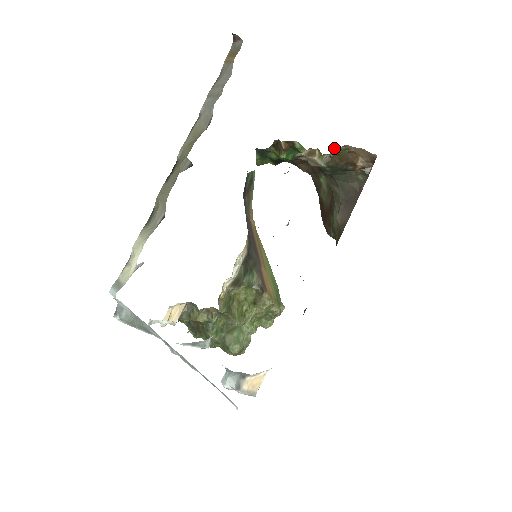
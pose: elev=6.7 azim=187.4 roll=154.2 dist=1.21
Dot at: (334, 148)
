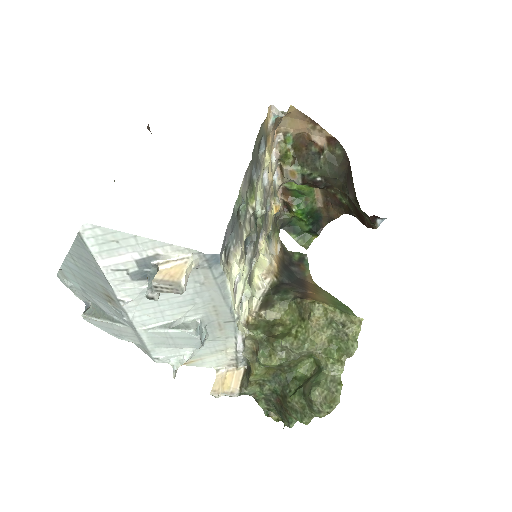
Dot at: (279, 143)
